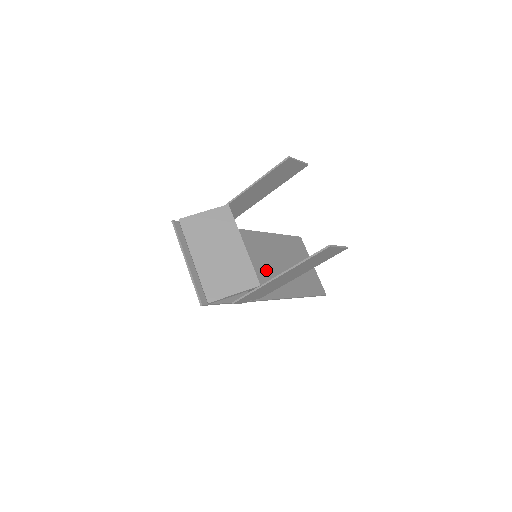
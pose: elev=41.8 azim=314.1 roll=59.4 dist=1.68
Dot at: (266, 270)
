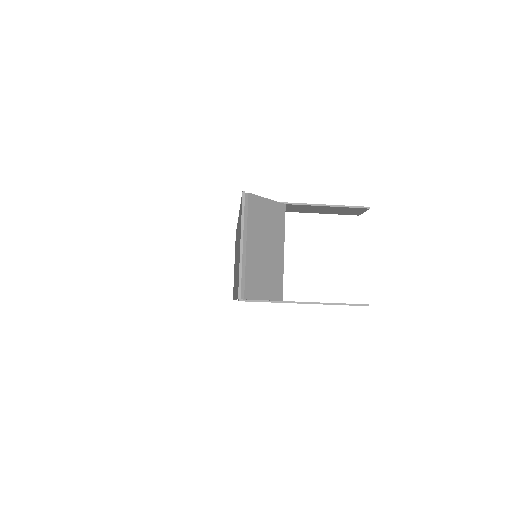
Dot at: occluded
